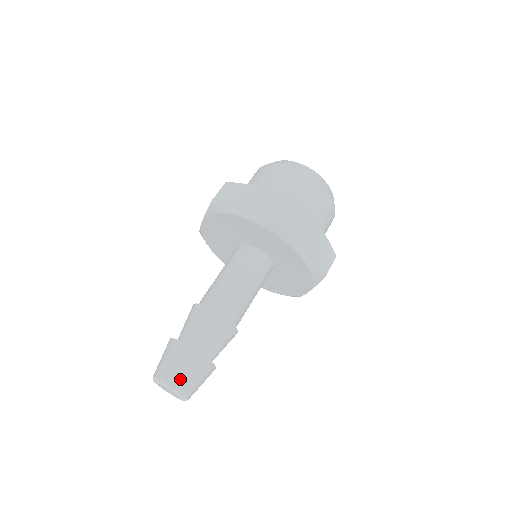
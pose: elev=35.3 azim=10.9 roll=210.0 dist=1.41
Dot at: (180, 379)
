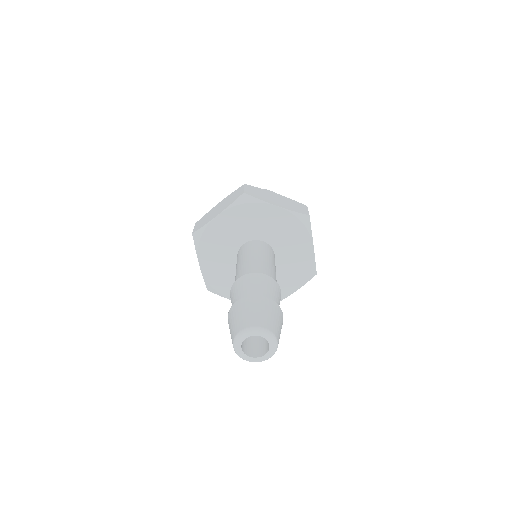
Dot at: (275, 327)
